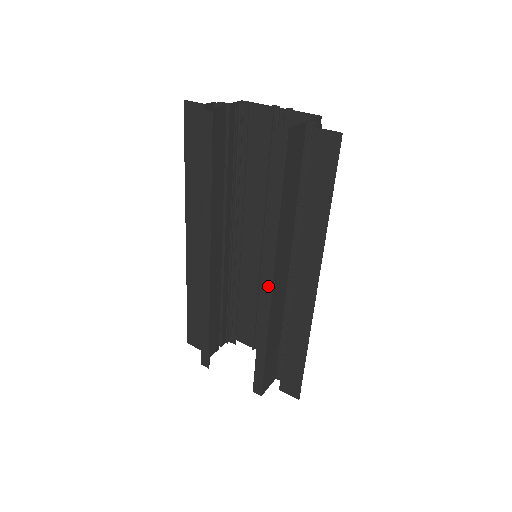
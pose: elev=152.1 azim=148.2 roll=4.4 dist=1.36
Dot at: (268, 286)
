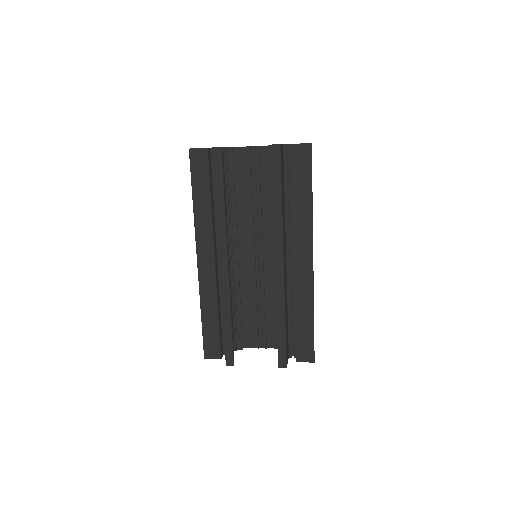
Dot at: (280, 264)
